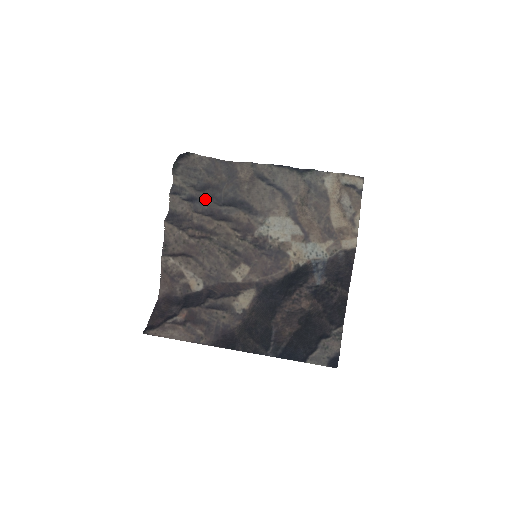
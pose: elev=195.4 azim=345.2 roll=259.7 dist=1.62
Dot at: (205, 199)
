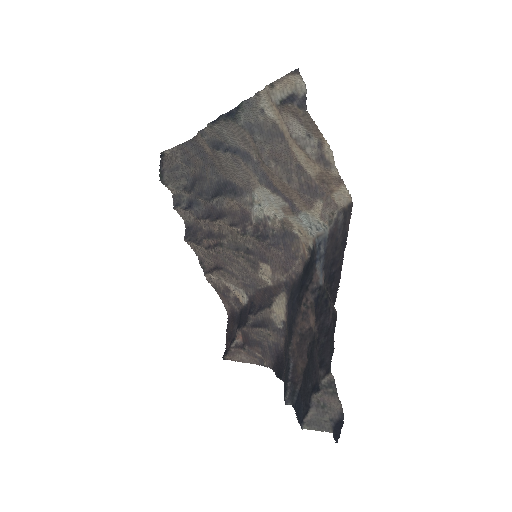
Dot at: (198, 198)
